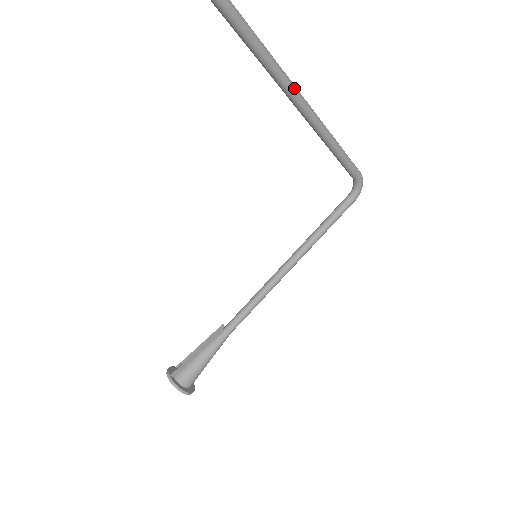
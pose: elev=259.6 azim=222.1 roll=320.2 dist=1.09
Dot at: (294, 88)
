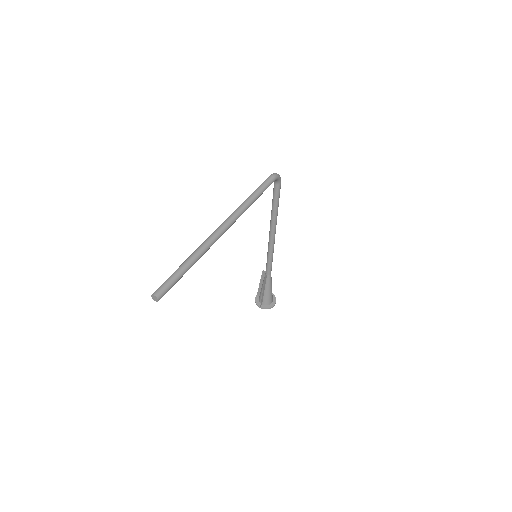
Dot at: (216, 238)
